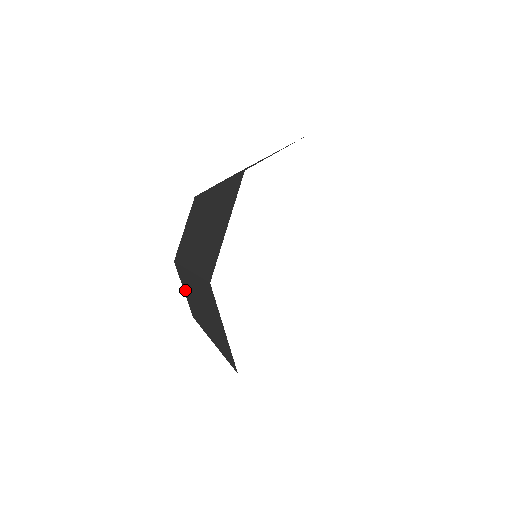
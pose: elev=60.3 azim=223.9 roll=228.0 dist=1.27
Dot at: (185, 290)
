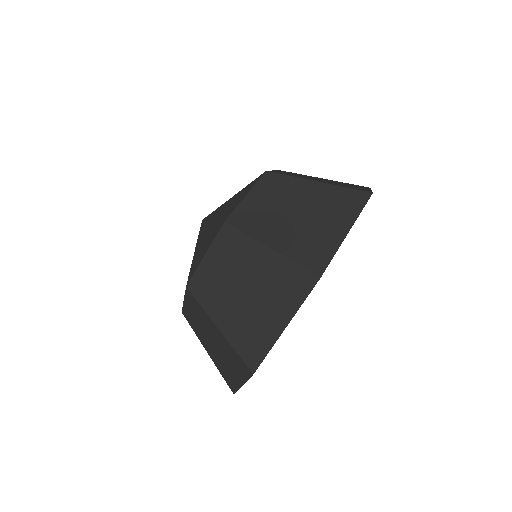
Dot at: (254, 195)
